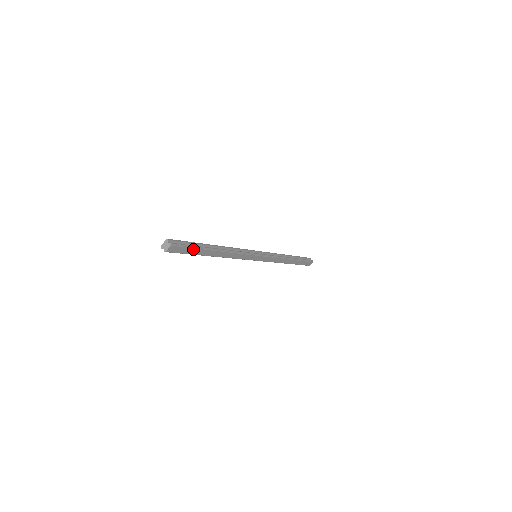
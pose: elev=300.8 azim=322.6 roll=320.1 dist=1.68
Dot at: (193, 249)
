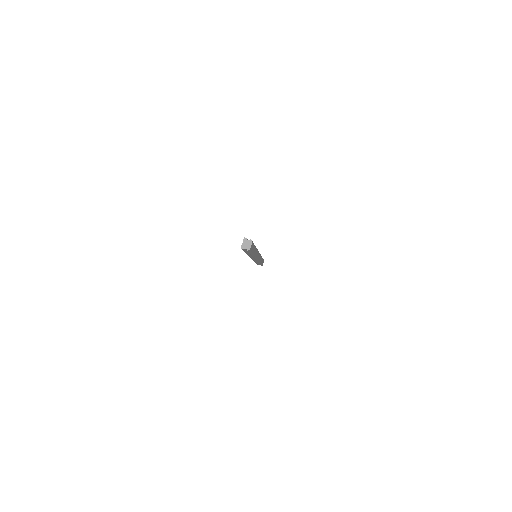
Dot at: (254, 246)
